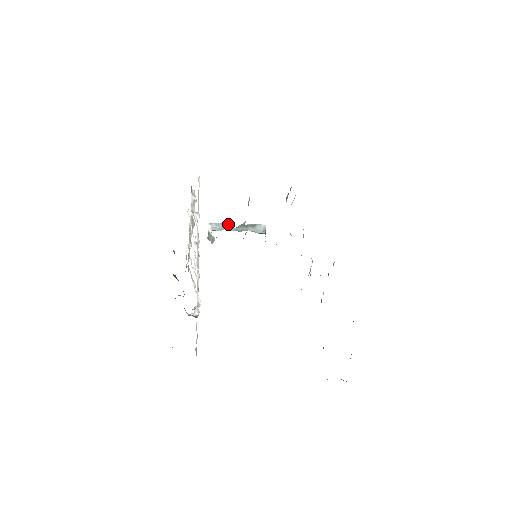
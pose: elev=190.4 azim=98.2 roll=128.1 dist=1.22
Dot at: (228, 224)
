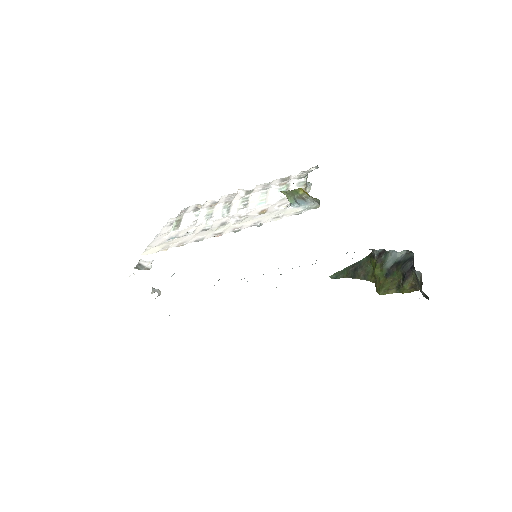
Dot at: occluded
